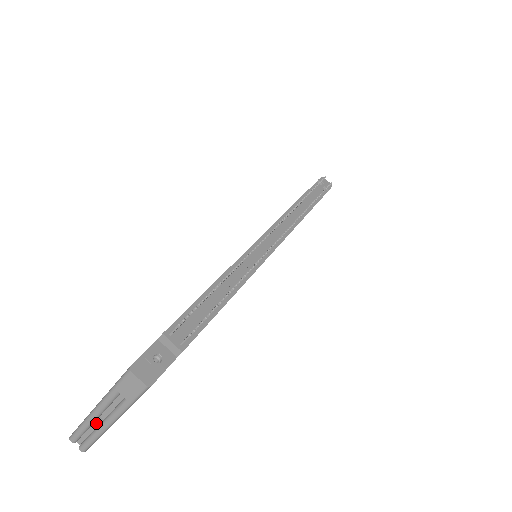
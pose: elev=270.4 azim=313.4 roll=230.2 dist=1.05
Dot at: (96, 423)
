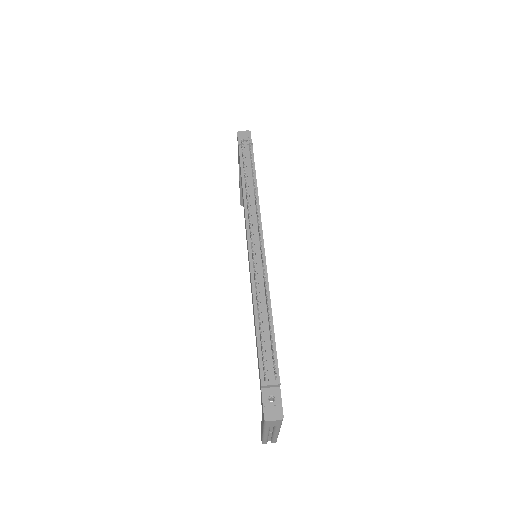
Dot at: (270, 434)
